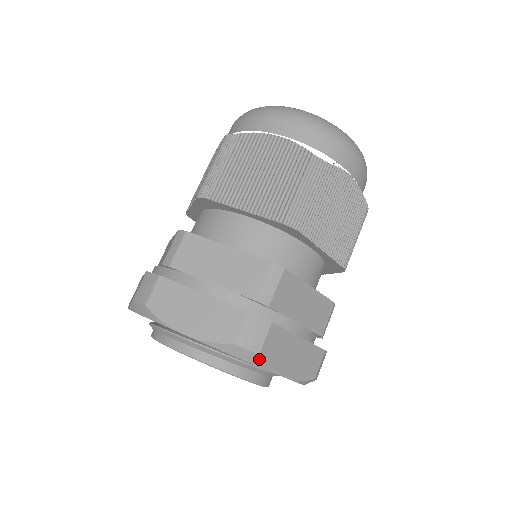
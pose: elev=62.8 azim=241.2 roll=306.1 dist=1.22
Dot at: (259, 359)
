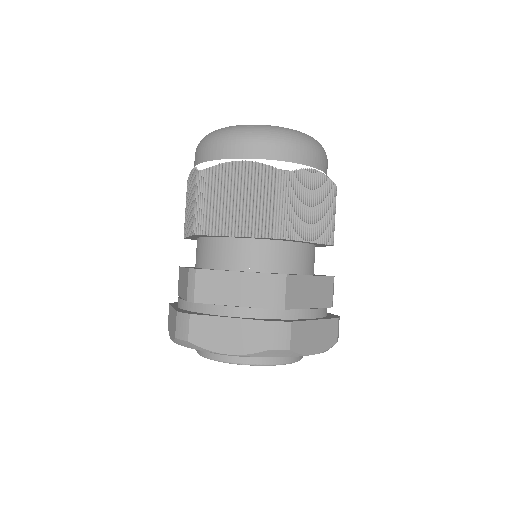
Dot at: (291, 352)
